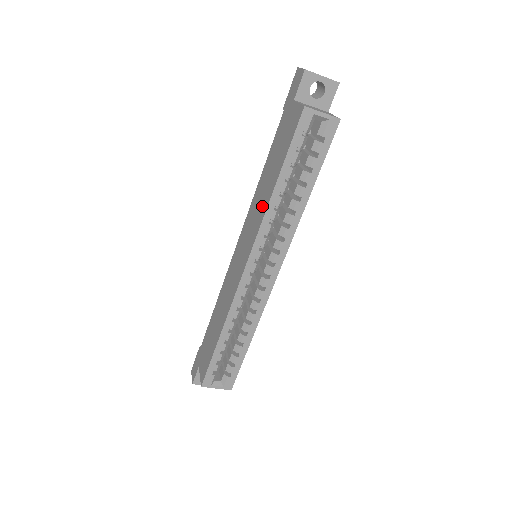
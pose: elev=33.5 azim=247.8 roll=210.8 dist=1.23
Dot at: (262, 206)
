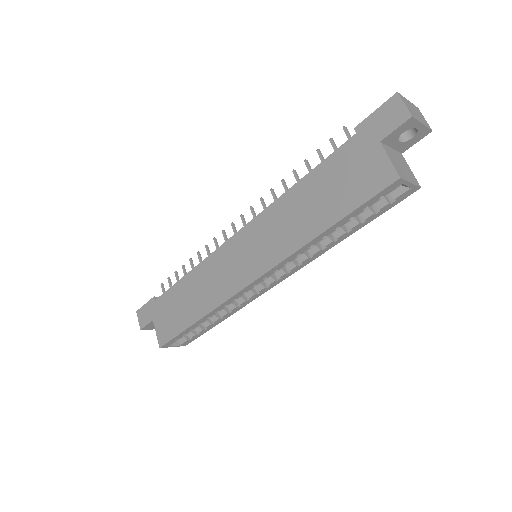
Dot at: (293, 235)
